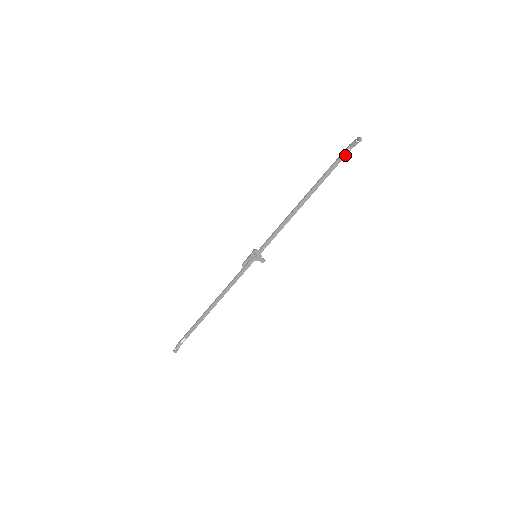
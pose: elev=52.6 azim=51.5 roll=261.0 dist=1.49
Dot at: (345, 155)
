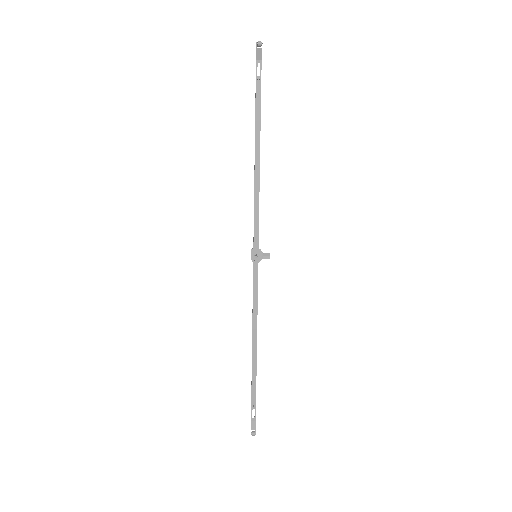
Dot at: (260, 73)
